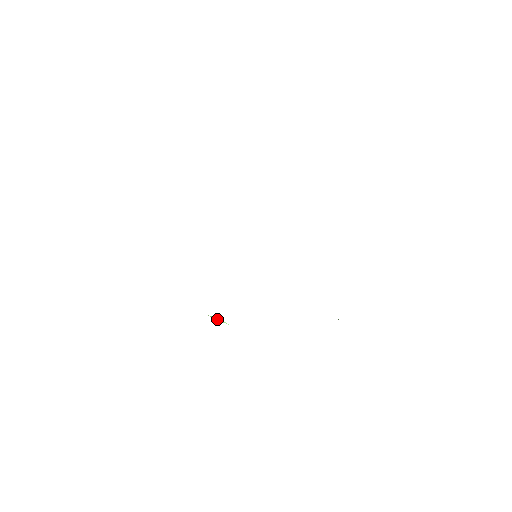
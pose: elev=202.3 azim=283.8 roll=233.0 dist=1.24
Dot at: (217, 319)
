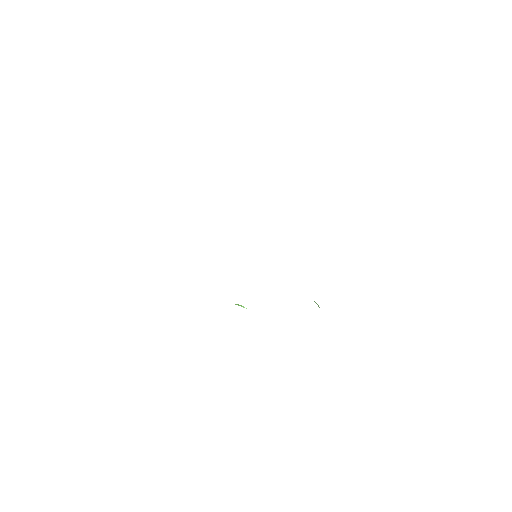
Dot at: occluded
